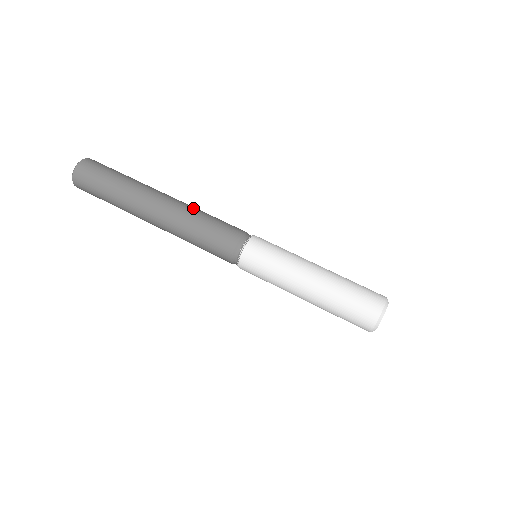
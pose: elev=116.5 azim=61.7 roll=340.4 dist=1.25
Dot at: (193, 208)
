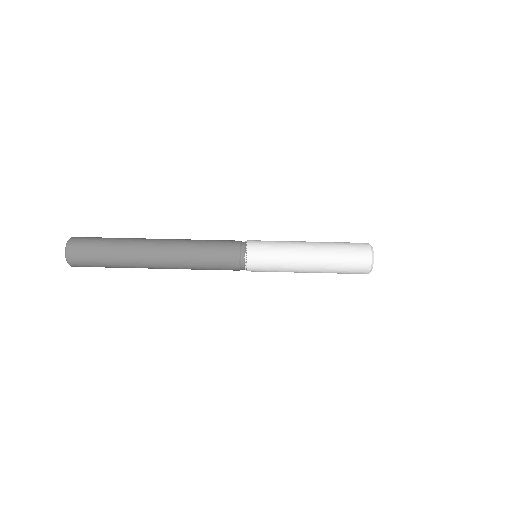
Dot at: occluded
